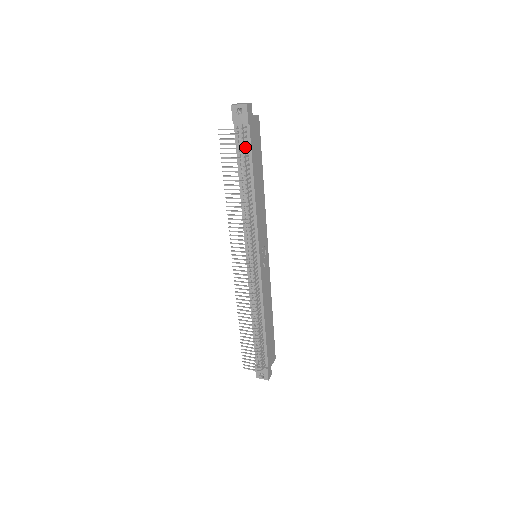
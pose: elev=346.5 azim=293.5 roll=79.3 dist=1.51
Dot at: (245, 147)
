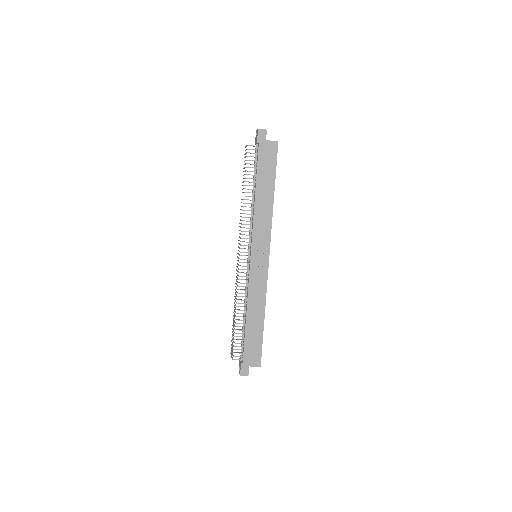
Dot at: (252, 160)
